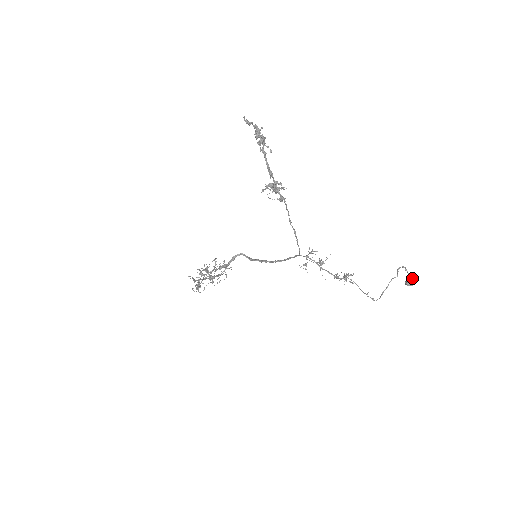
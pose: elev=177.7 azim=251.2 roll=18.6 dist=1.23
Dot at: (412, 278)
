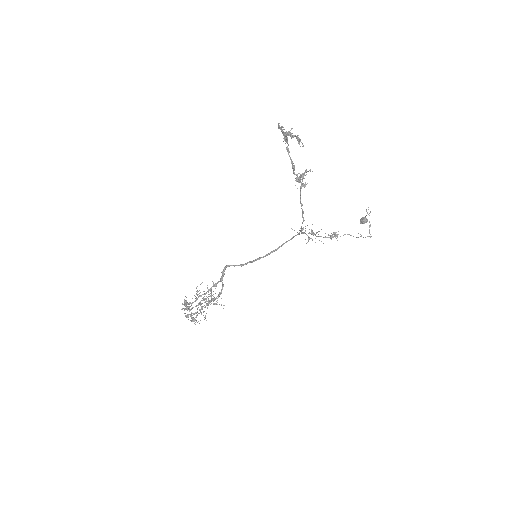
Dot at: (364, 217)
